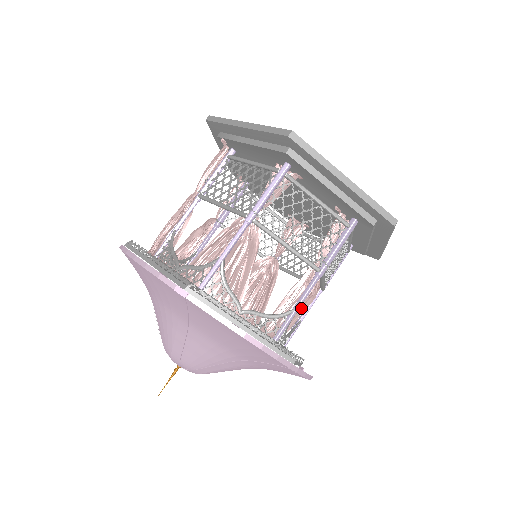
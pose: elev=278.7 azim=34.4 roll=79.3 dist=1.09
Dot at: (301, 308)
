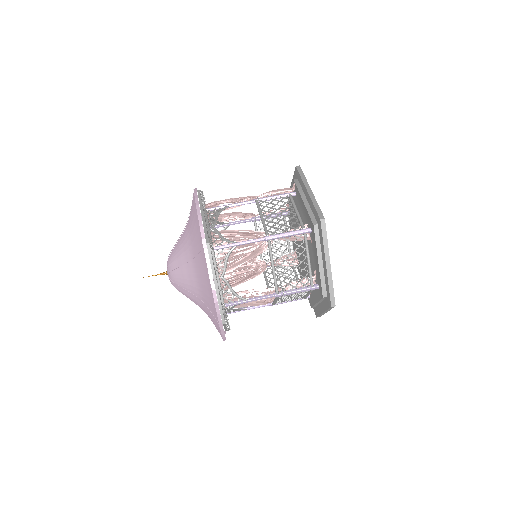
Dot at: (253, 303)
